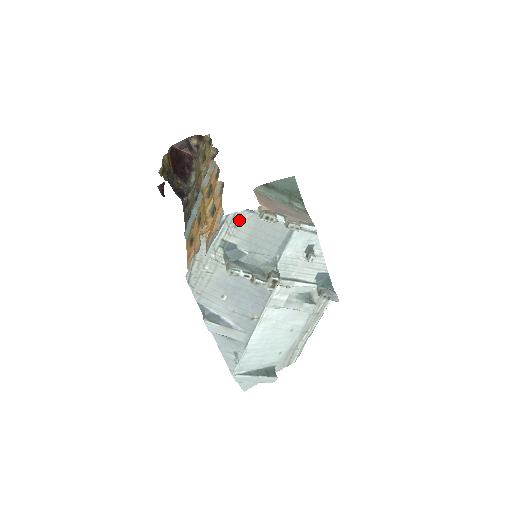
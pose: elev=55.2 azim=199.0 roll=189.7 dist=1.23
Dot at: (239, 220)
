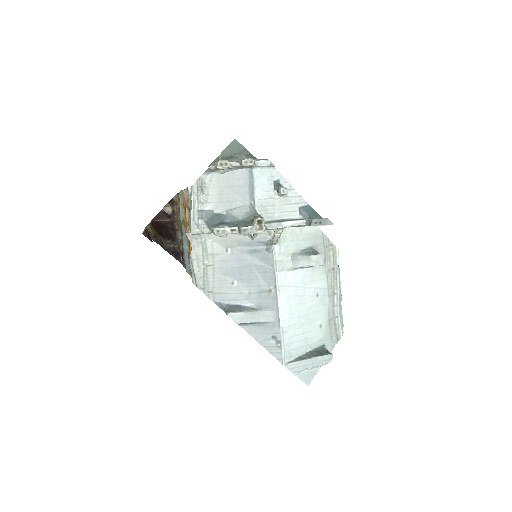
Dot at: (202, 185)
